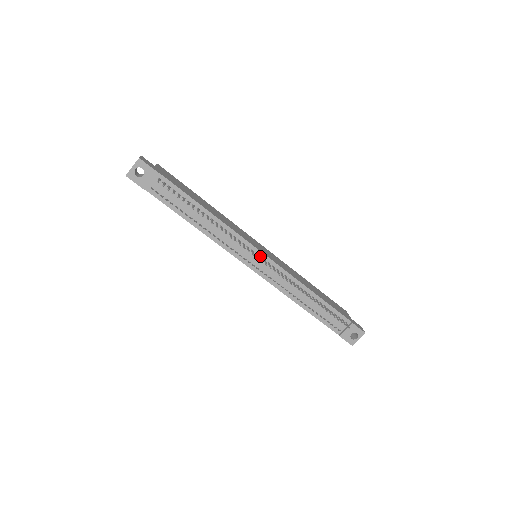
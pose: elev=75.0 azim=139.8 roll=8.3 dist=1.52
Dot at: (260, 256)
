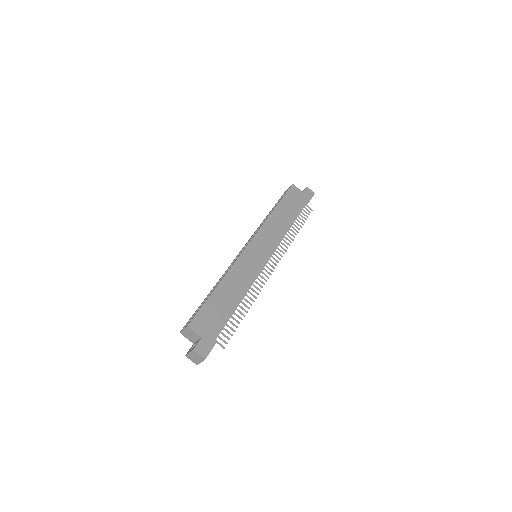
Dot at: (267, 262)
